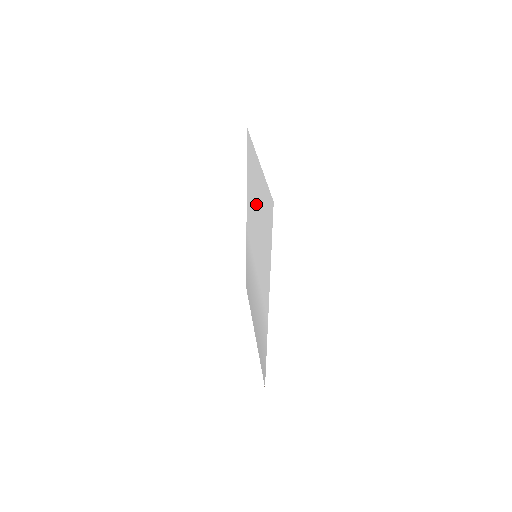
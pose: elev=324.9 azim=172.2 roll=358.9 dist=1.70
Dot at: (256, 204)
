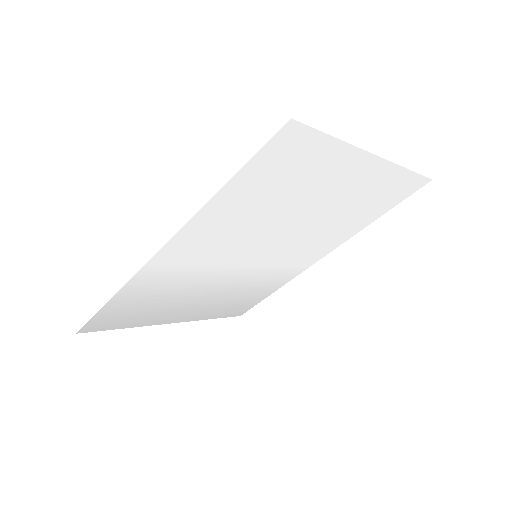
Dot at: (321, 207)
